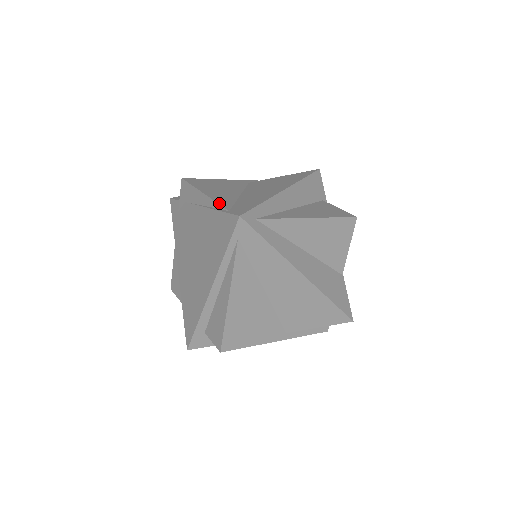
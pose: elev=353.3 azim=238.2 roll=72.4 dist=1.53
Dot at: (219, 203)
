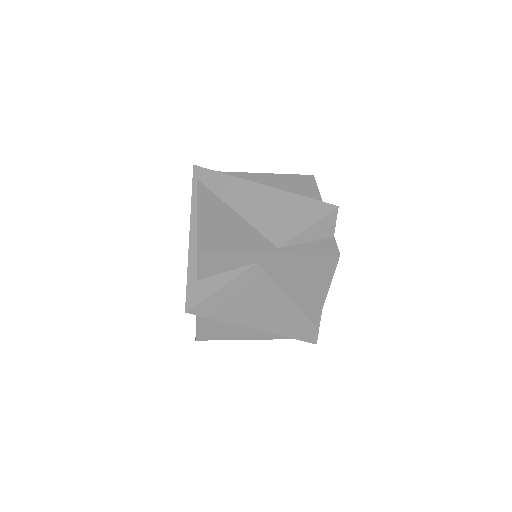
Dot at: occluded
